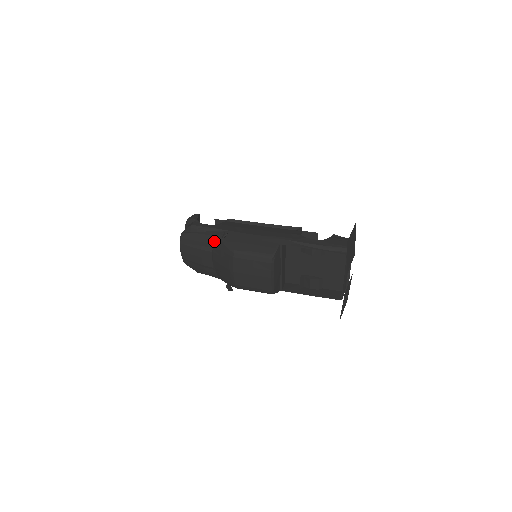
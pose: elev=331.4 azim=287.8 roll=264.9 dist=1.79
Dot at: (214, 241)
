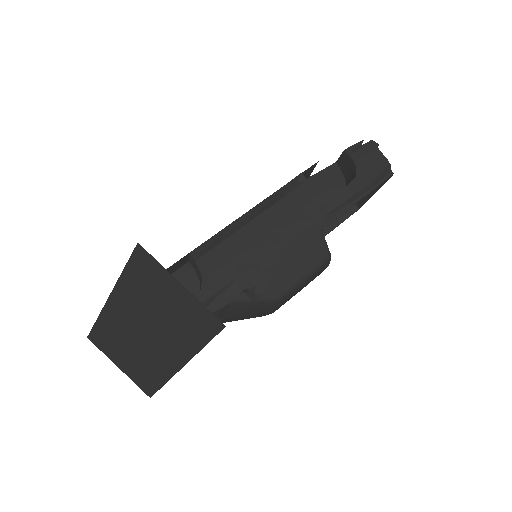
Dot at: (226, 309)
